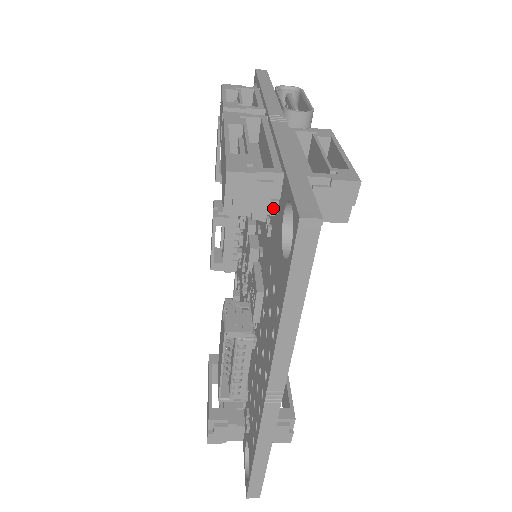
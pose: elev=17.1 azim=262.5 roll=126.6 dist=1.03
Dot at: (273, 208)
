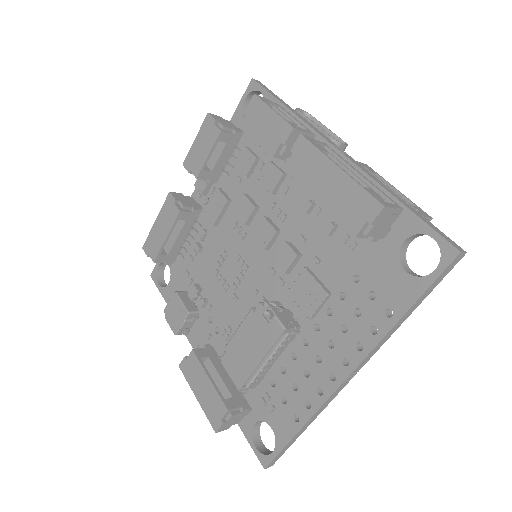
Dot at: (386, 233)
